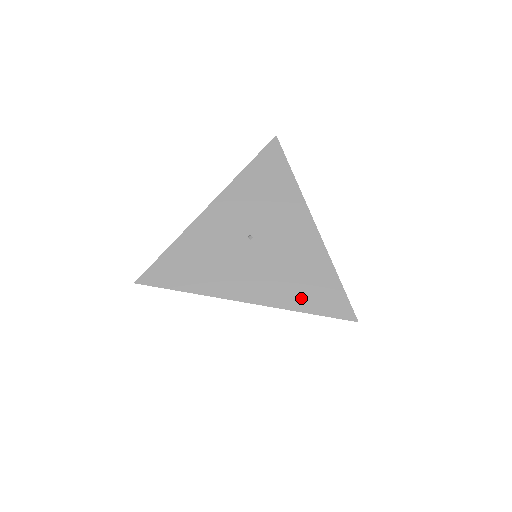
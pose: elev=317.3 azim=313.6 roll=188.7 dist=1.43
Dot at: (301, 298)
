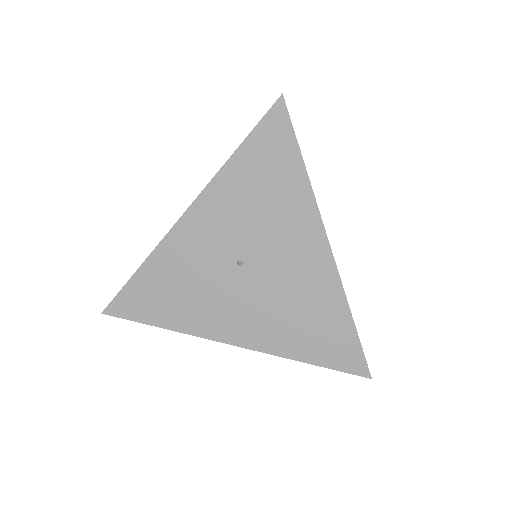
Dot at: (302, 345)
